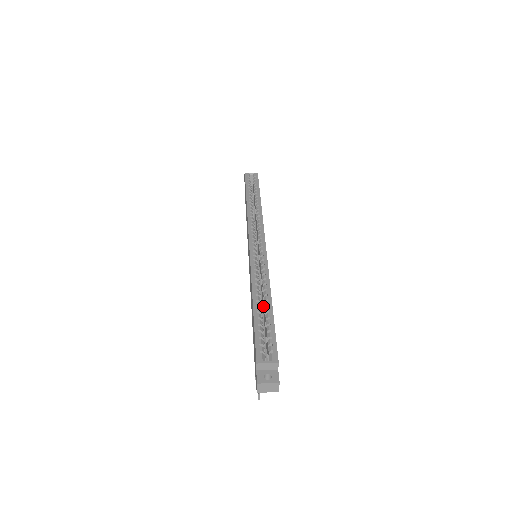
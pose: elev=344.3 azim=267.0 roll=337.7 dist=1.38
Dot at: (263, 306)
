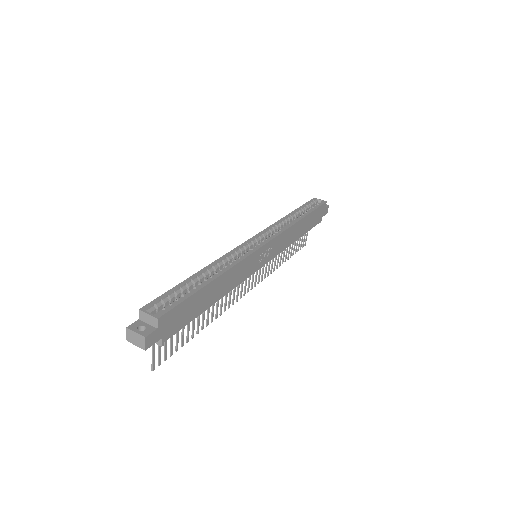
Dot at: occluded
